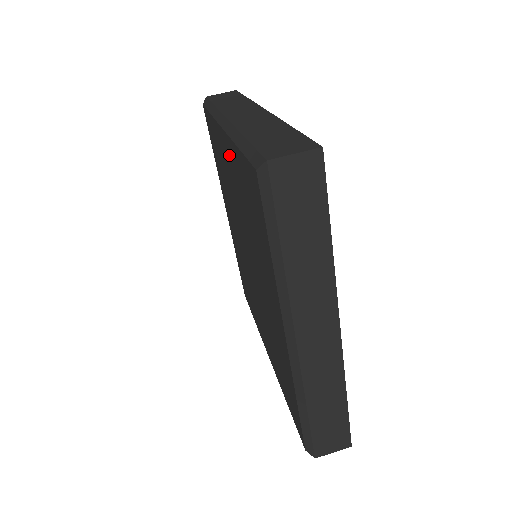
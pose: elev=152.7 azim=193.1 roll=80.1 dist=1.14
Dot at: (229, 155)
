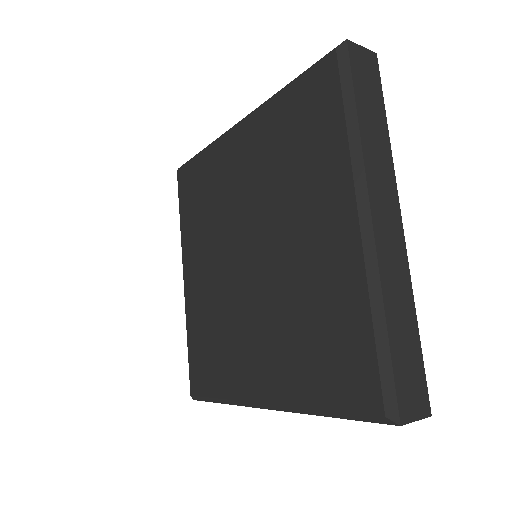
Dot at: (248, 137)
